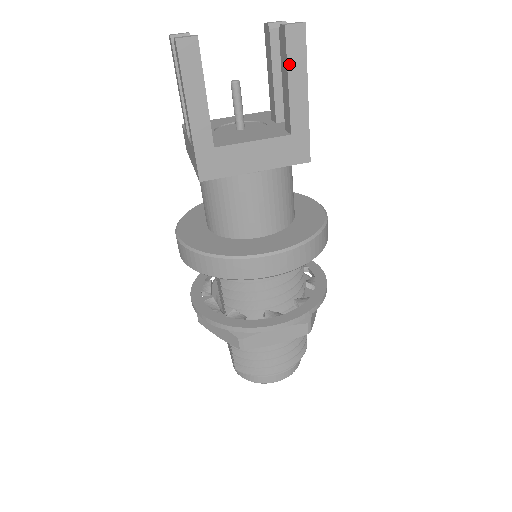
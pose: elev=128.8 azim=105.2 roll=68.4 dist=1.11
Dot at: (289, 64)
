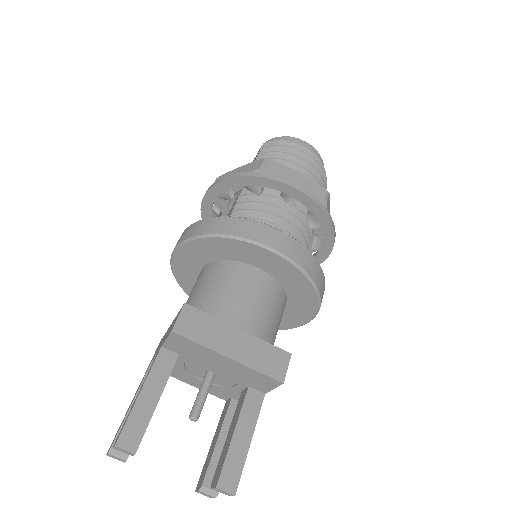
Dot at: occluded
